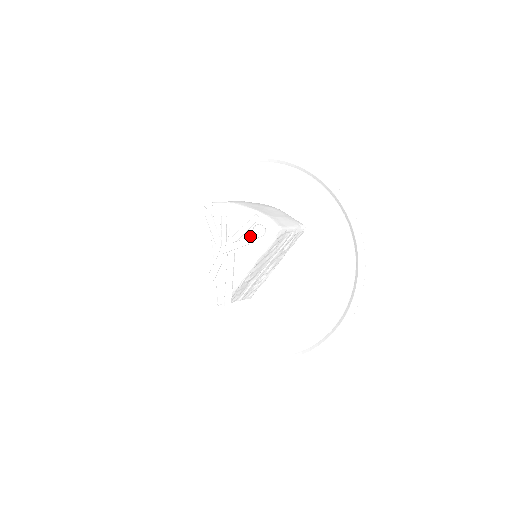
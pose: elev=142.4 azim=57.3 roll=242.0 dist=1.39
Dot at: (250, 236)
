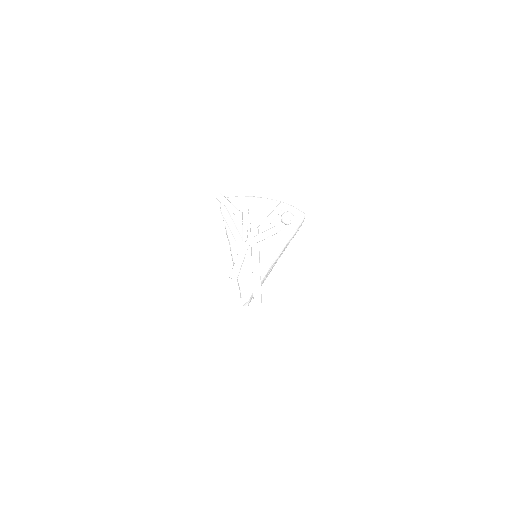
Dot at: (276, 225)
